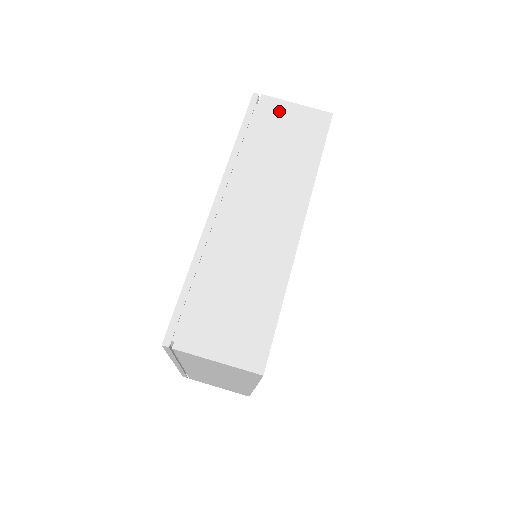
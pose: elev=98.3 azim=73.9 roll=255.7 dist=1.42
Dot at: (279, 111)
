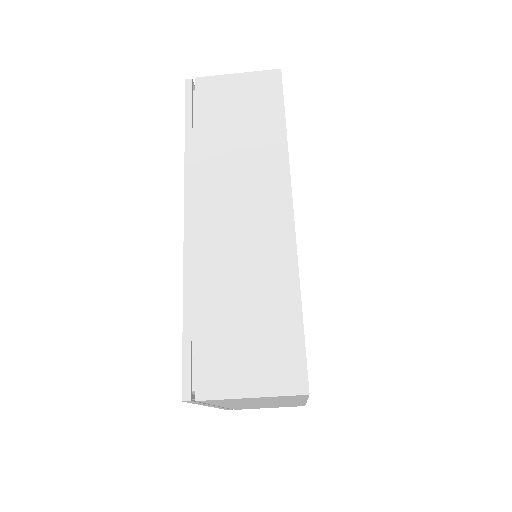
Dot at: (221, 89)
